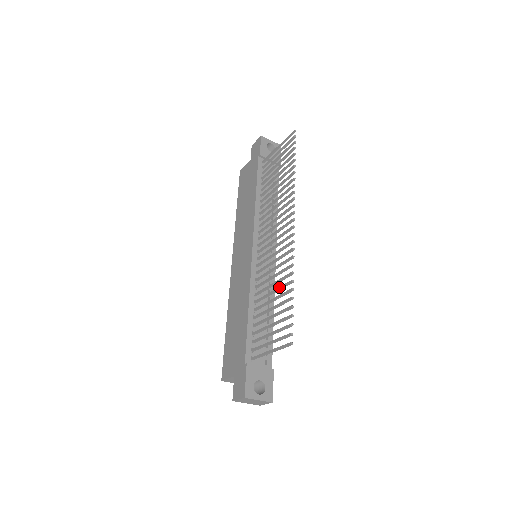
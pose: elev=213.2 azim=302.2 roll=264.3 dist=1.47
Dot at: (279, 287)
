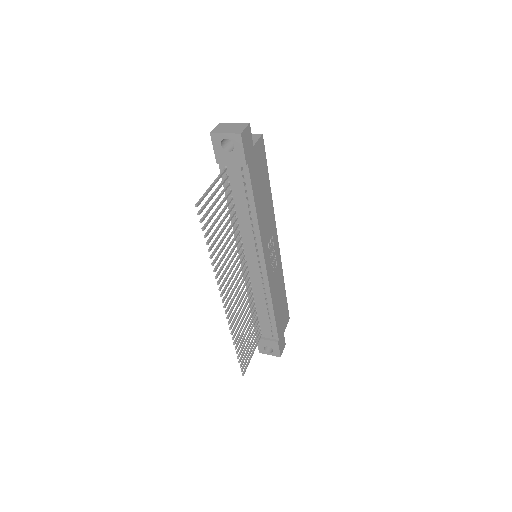
Dot at: (239, 330)
